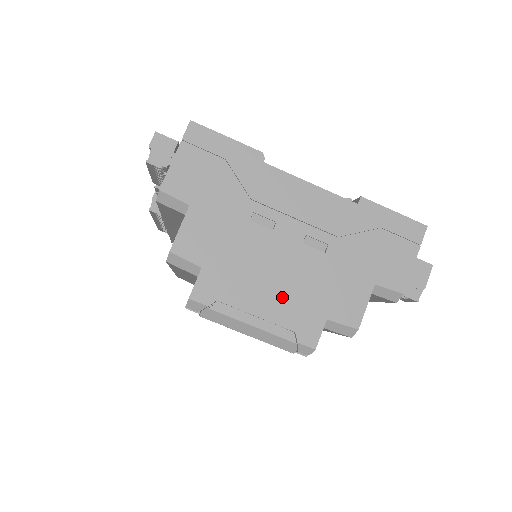
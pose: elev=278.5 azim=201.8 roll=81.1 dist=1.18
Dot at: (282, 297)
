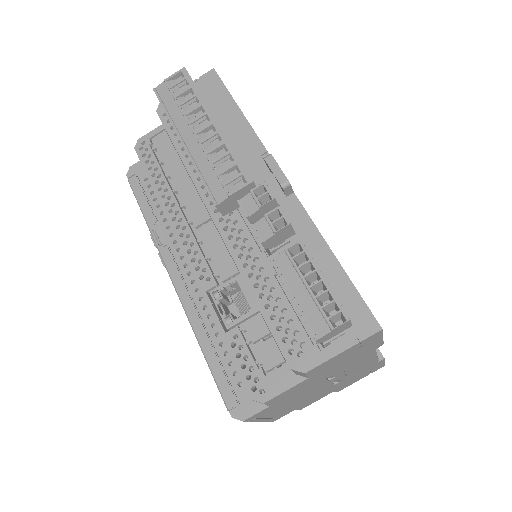
Dot at: (290, 407)
